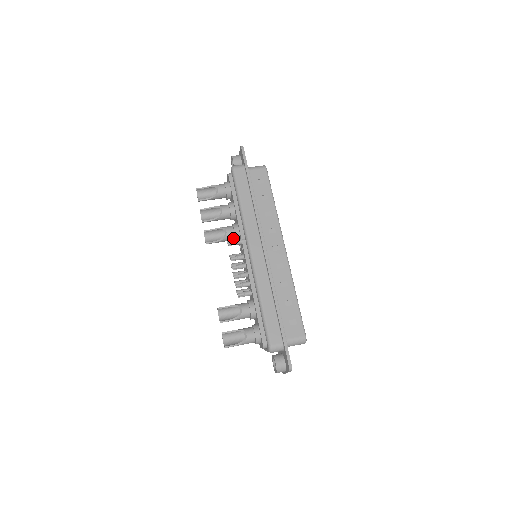
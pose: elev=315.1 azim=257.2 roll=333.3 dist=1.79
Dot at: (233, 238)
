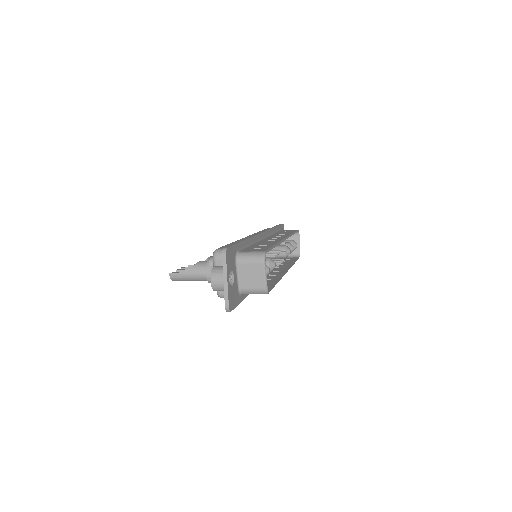
Dot at: occluded
